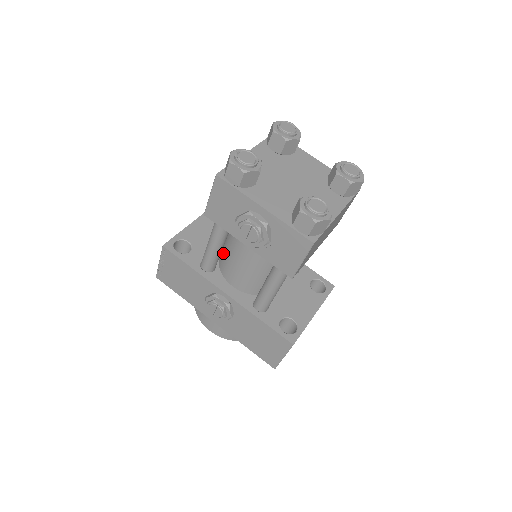
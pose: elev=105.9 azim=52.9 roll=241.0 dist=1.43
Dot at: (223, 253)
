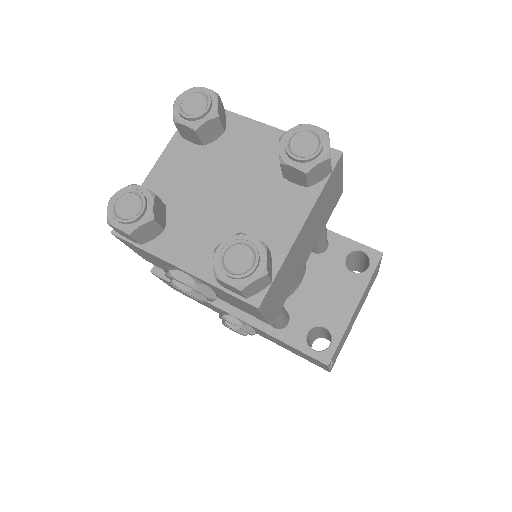
Dot at: occluded
